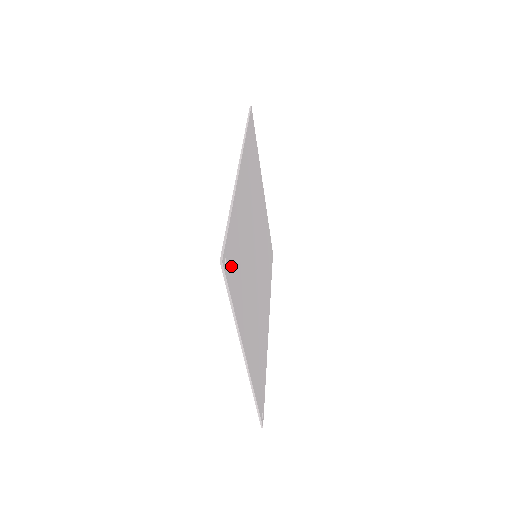
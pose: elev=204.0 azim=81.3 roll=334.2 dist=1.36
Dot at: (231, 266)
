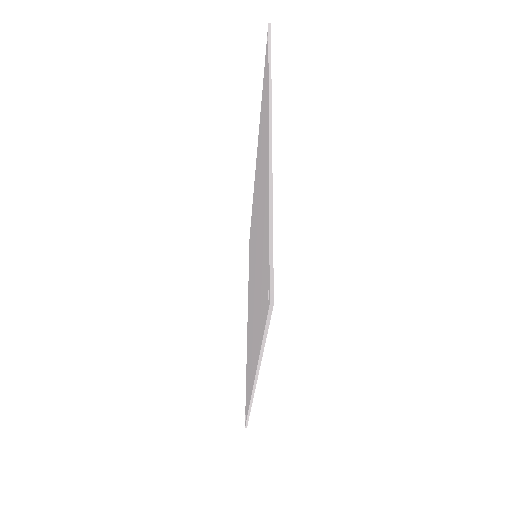
Dot at: occluded
